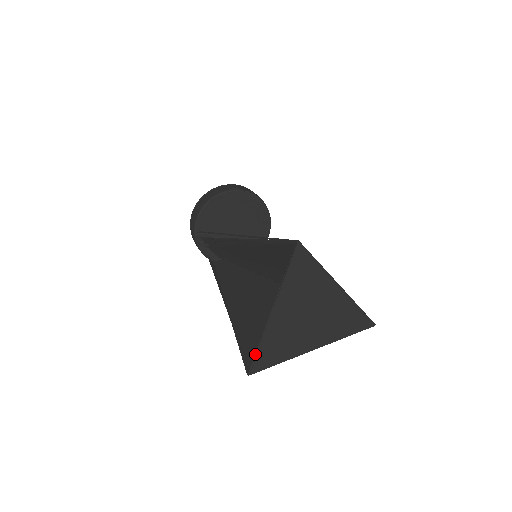
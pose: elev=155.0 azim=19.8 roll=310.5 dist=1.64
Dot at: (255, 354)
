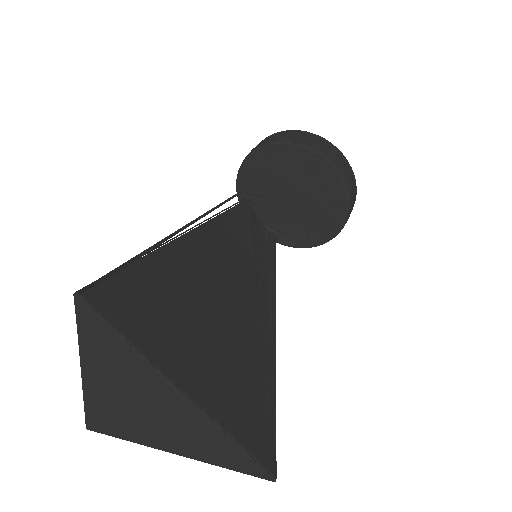
Dot at: (85, 411)
